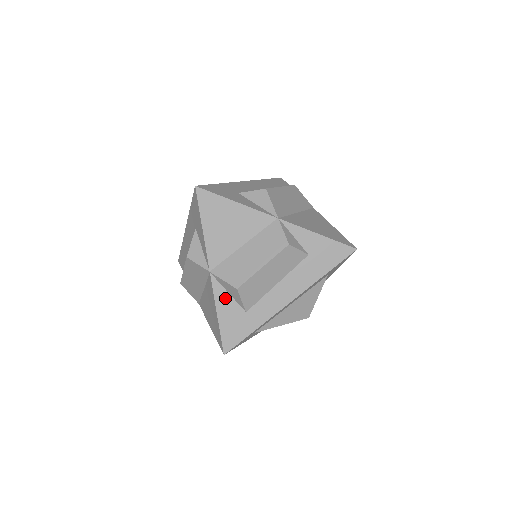
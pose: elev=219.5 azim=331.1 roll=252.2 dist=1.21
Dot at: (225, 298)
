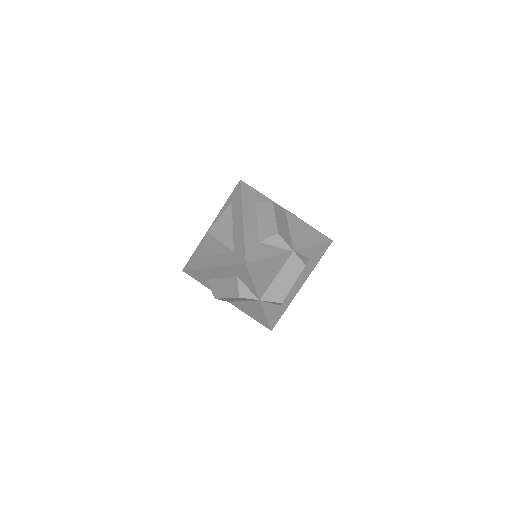
Dot at: (269, 307)
